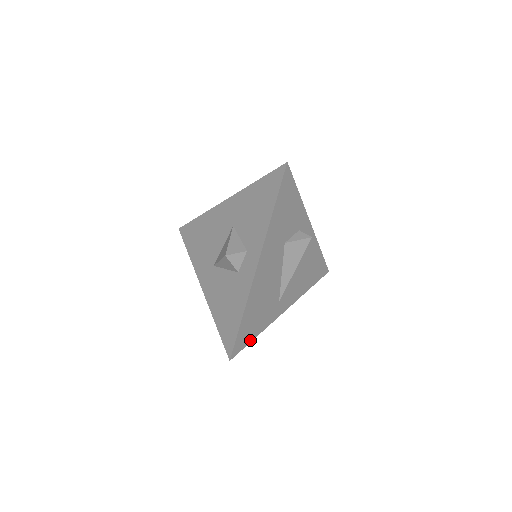
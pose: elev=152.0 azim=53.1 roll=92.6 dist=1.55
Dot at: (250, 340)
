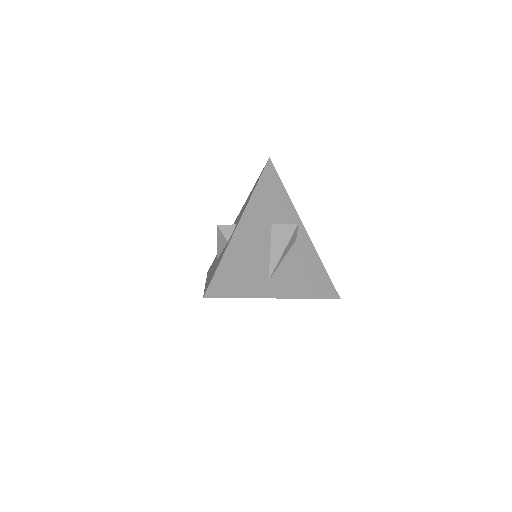
Dot at: (230, 296)
